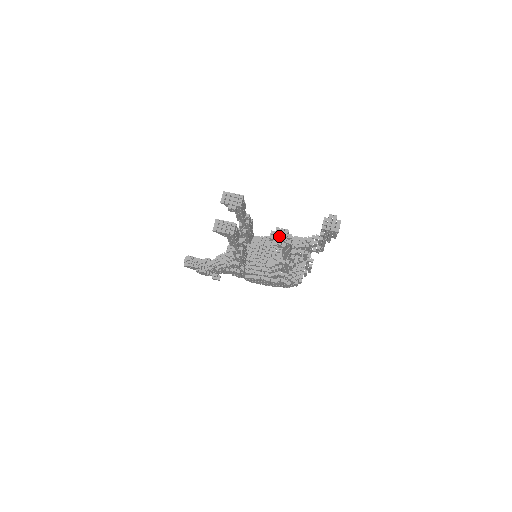
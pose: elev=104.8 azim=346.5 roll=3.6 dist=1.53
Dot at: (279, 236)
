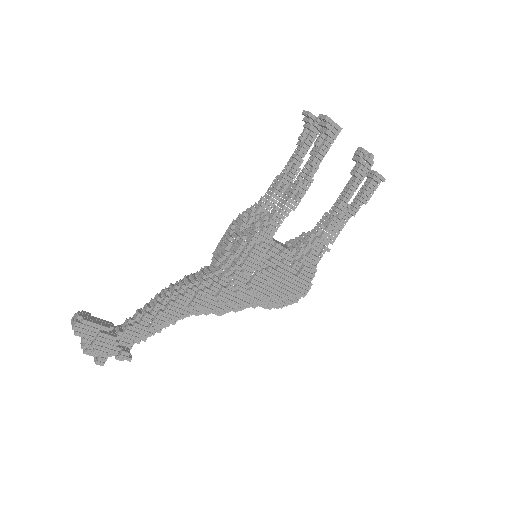
Dot at: (367, 152)
